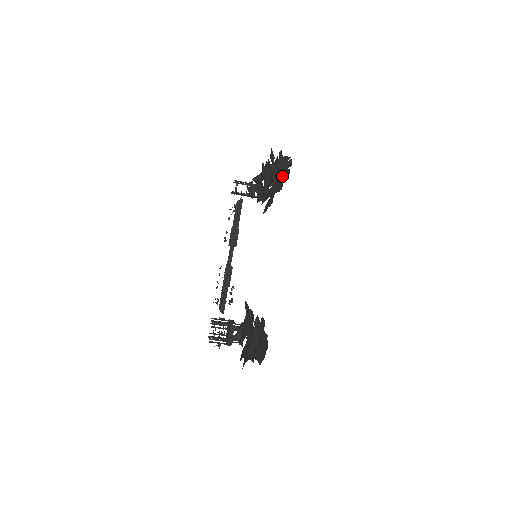
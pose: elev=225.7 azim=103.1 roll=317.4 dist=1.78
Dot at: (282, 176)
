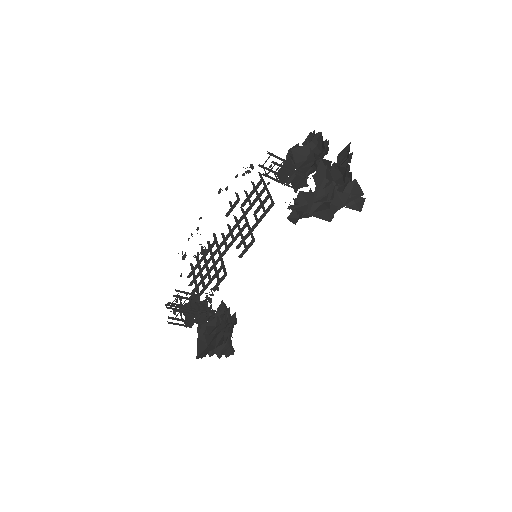
Dot at: occluded
